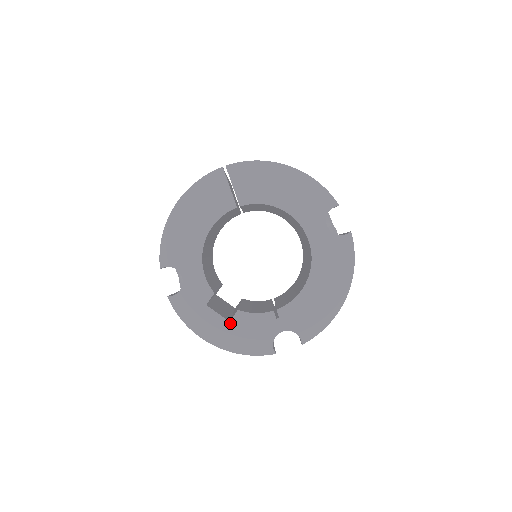
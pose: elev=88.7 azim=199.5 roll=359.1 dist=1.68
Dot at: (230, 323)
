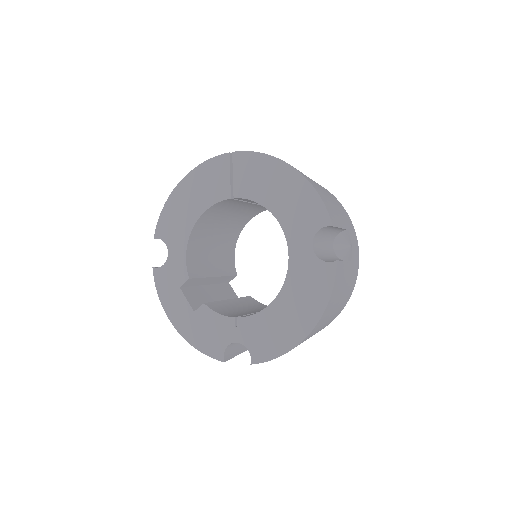
Dot at: (194, 313)
